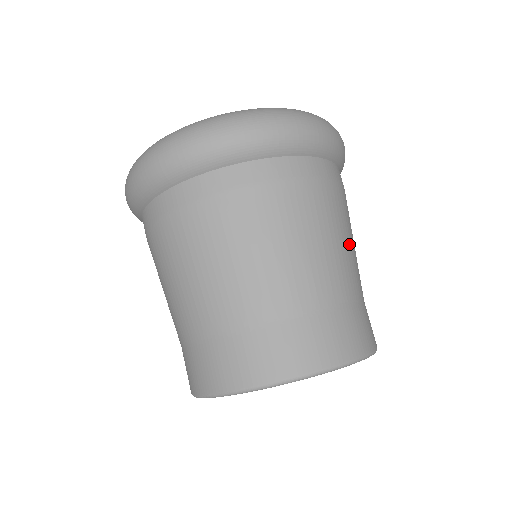
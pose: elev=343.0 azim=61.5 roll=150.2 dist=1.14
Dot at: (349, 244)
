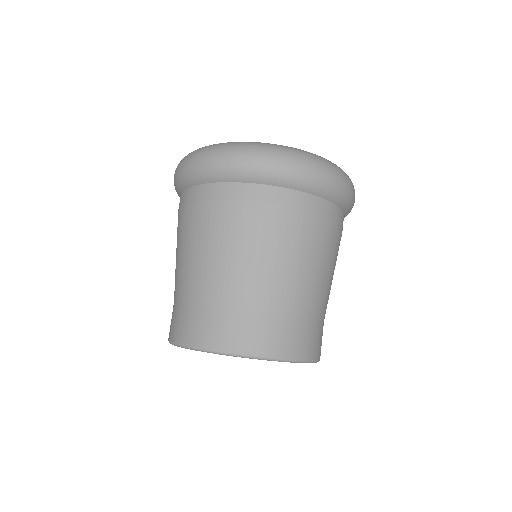
Dot at: (319, 271)
